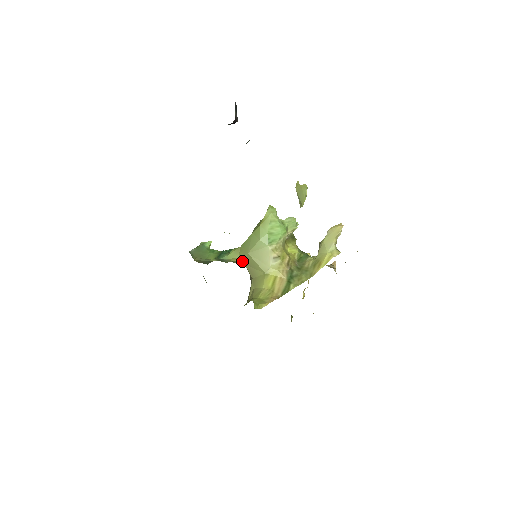
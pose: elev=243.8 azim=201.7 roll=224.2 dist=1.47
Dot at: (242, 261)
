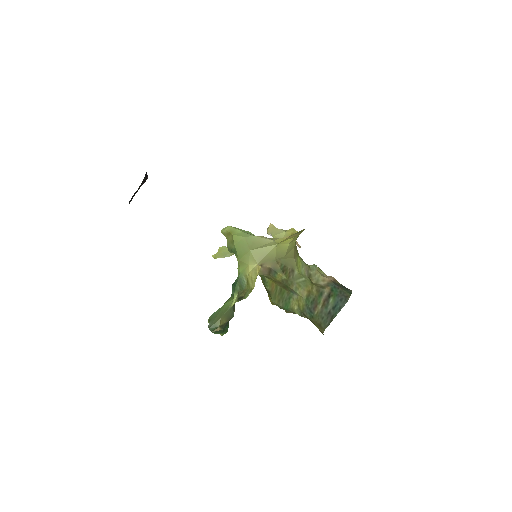
Dot at: (253, 264)
